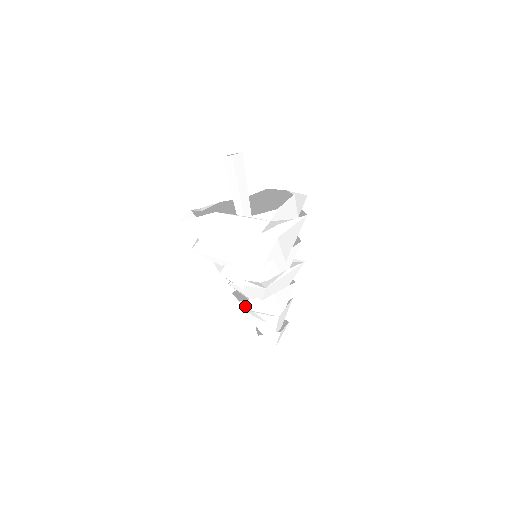
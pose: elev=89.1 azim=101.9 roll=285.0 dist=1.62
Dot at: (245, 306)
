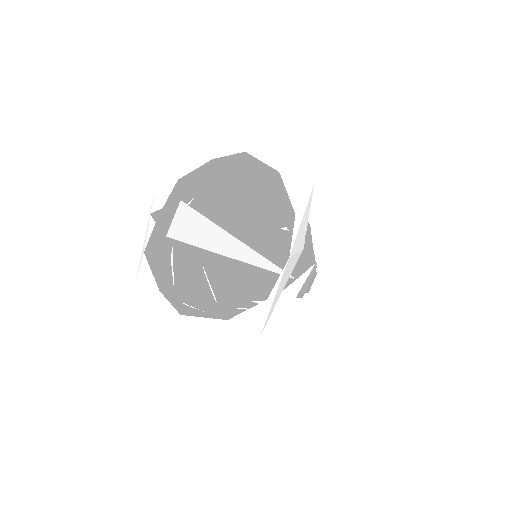
Dot at: occluded
